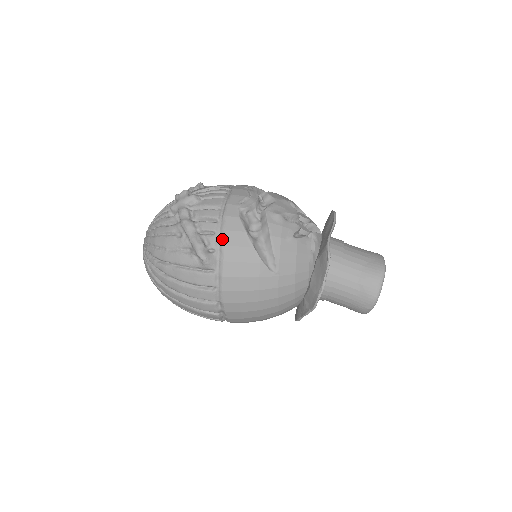
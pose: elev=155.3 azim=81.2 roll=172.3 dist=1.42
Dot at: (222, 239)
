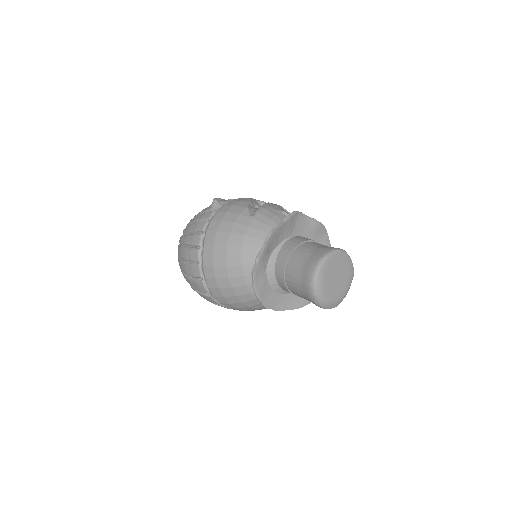
Dot at: (234, 199)
